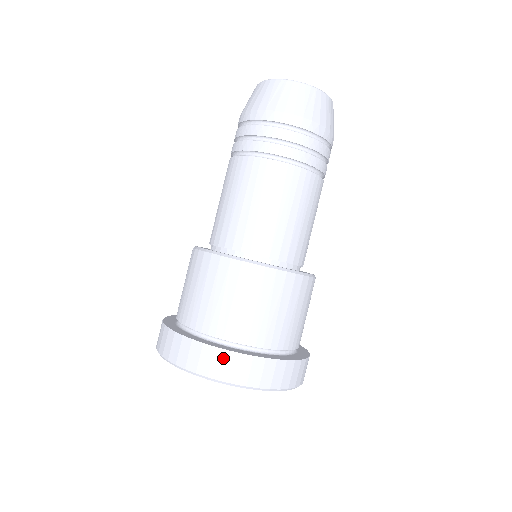
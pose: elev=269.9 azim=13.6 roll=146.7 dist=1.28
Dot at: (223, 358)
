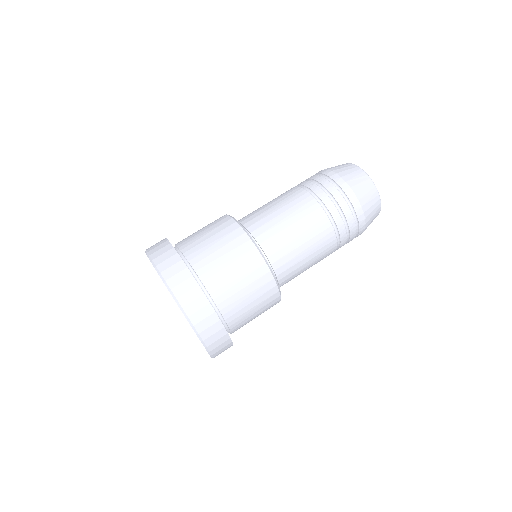
Dot at: (171, 255)
